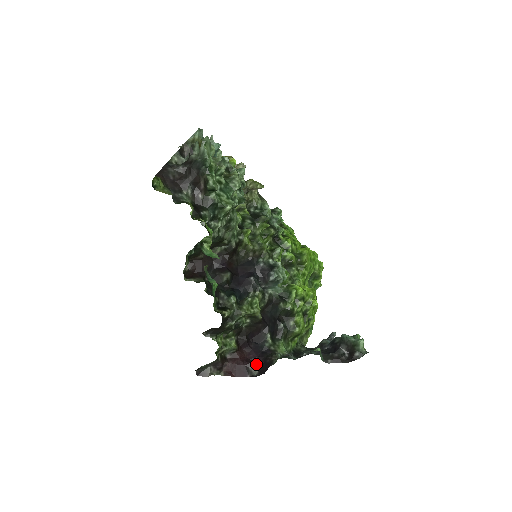
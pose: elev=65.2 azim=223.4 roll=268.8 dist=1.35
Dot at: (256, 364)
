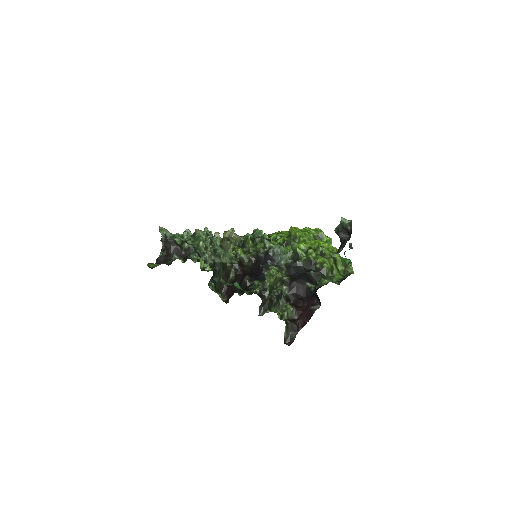
Dot at: (315, 304)
